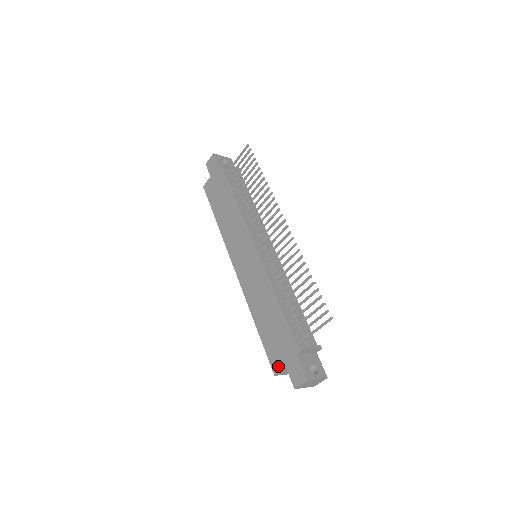
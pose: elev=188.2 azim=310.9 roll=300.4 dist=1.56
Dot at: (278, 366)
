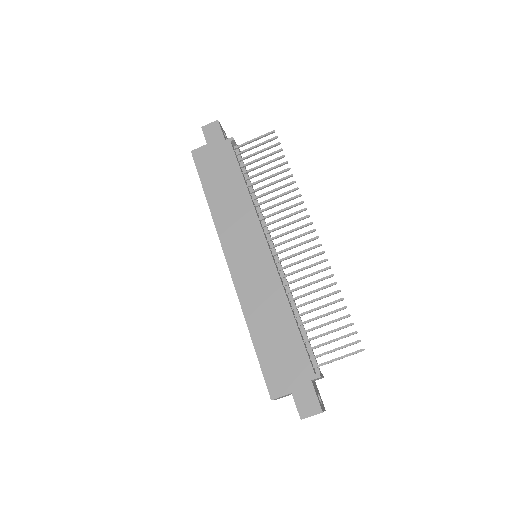
Dot at: (280, 390)
